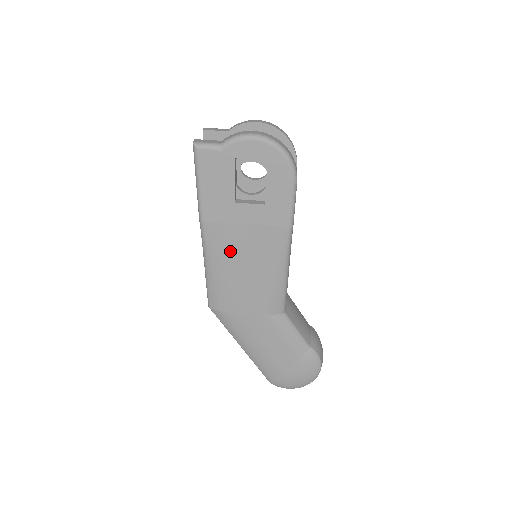
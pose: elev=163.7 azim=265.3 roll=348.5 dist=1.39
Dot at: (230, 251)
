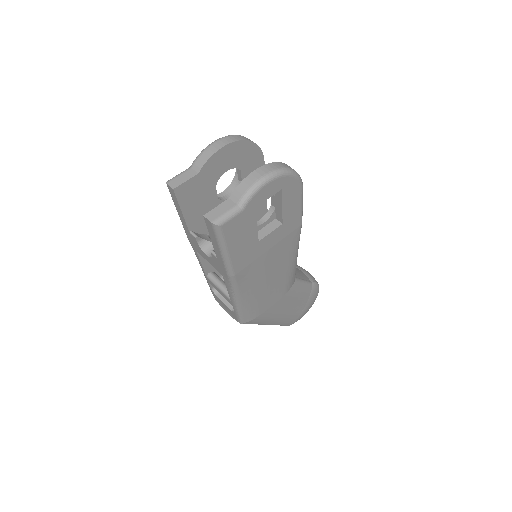
Dot at: (258, 277)
